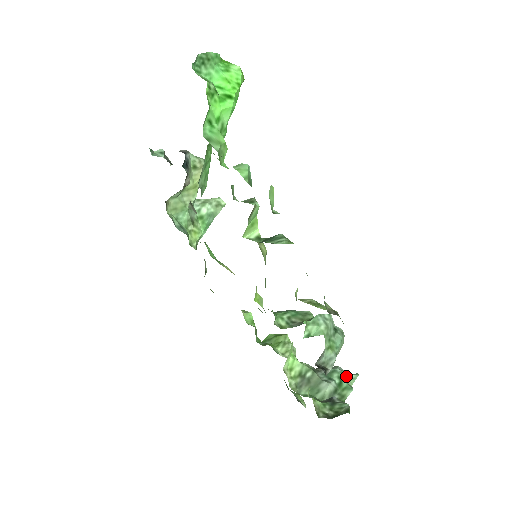
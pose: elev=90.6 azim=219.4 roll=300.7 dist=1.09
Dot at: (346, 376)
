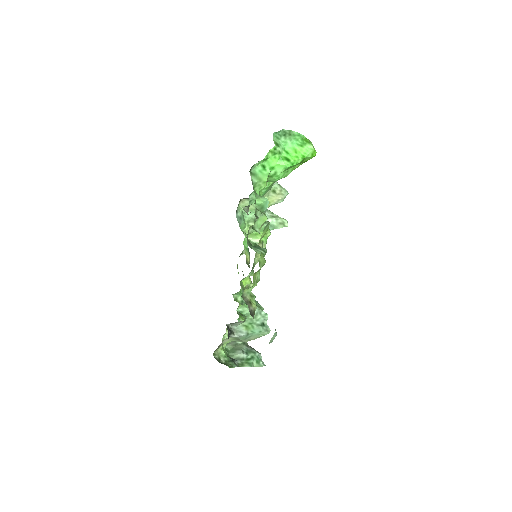
Dot at: (258, 360)
